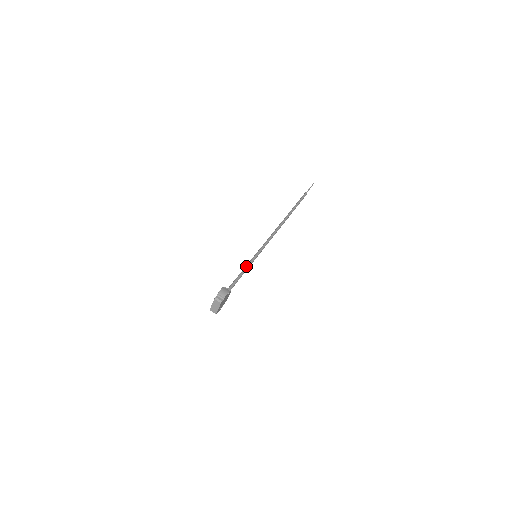
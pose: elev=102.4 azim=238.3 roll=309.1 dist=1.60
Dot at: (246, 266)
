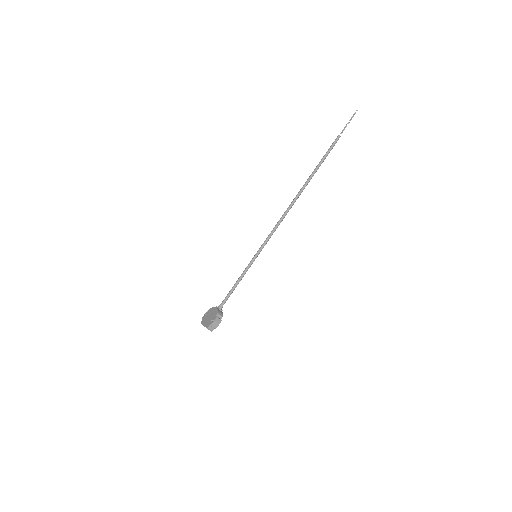
Dot at: (243, 274)
